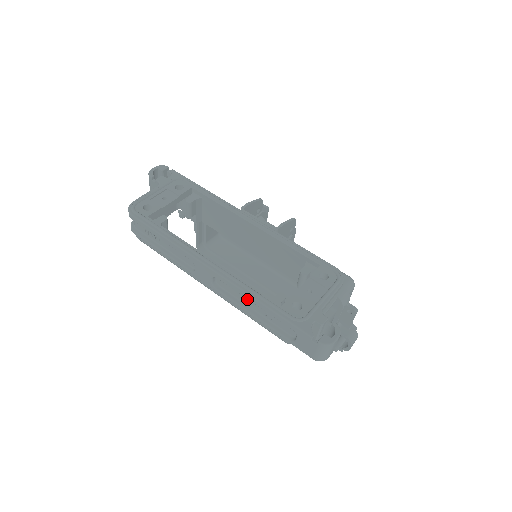
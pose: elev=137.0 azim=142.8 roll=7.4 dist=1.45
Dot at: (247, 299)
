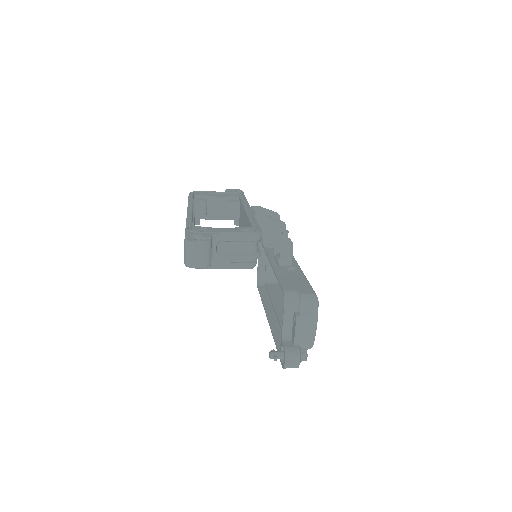
Dot at: occluded
